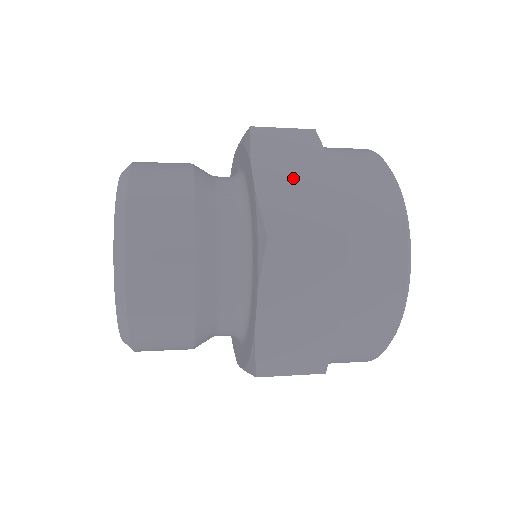
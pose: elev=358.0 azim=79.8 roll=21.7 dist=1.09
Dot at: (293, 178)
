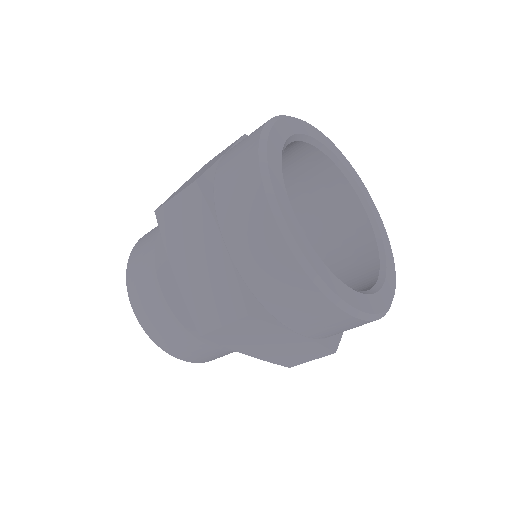
Dot at: occluded
